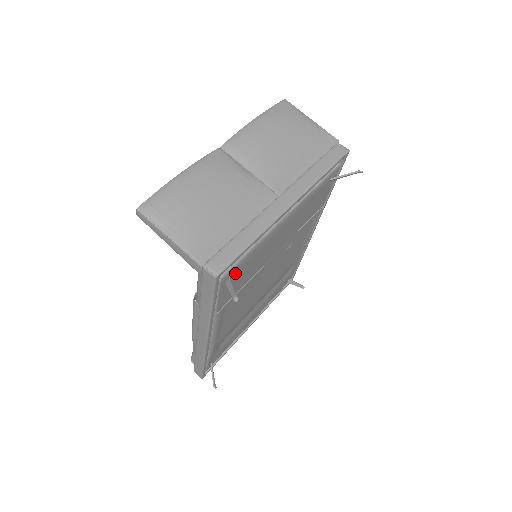
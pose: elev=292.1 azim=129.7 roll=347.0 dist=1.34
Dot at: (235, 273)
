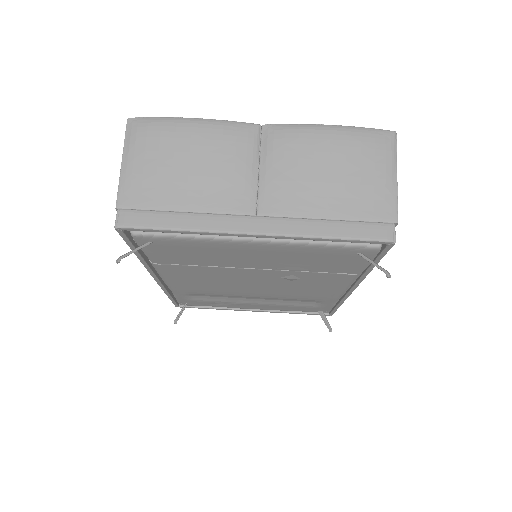
Dot at: (163, 243)
